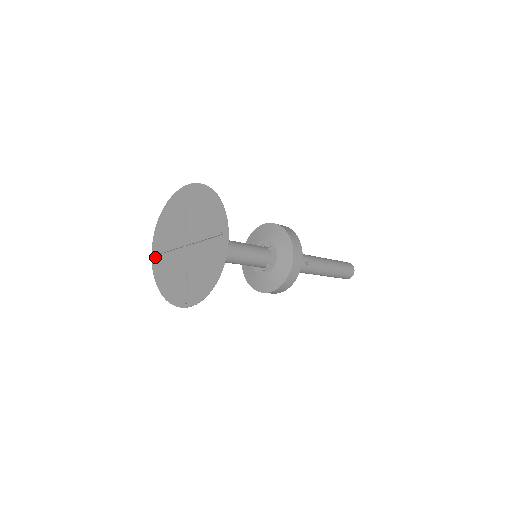
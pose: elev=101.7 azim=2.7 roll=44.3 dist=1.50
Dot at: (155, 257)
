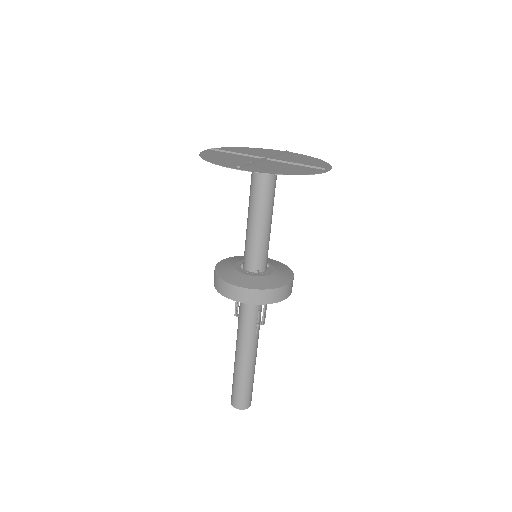
Dot at: (214, 150)
